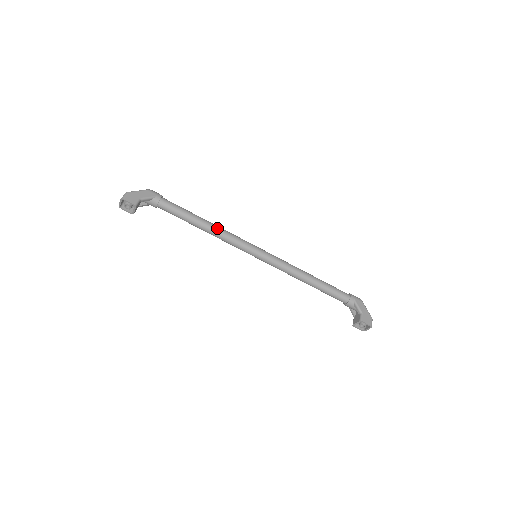
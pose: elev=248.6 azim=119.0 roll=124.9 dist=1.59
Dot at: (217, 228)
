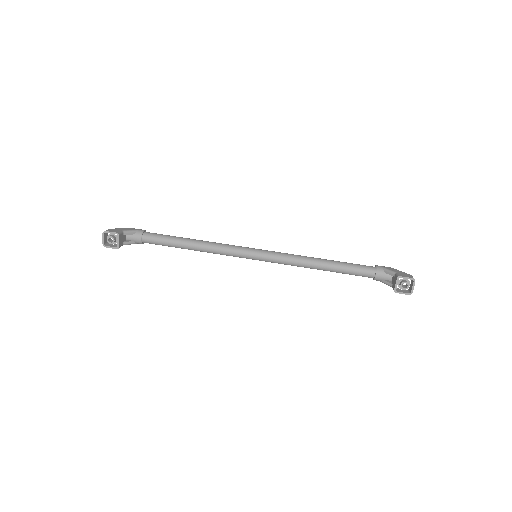
Dot at: (207, 241)
